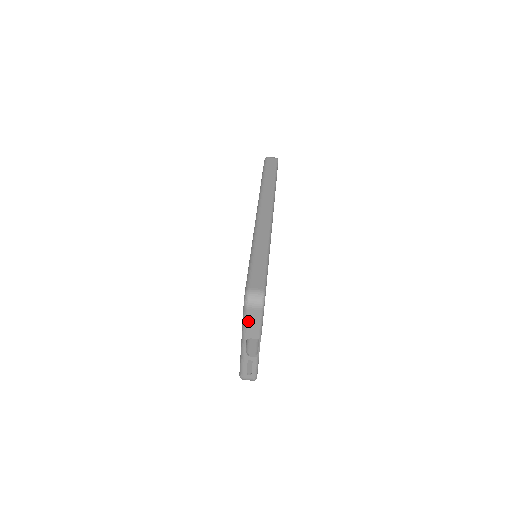
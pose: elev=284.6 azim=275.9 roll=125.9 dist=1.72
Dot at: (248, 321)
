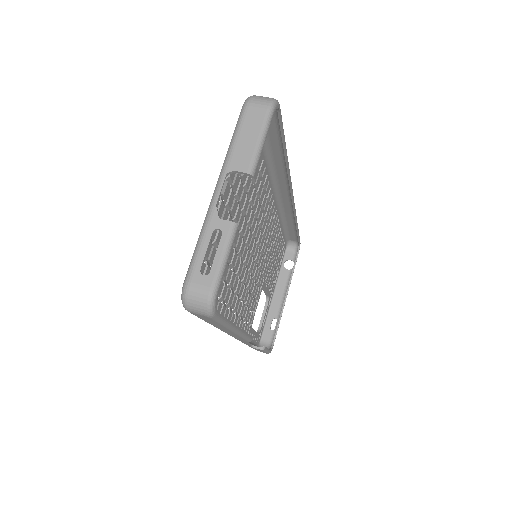
Dot at: (241, 131)
